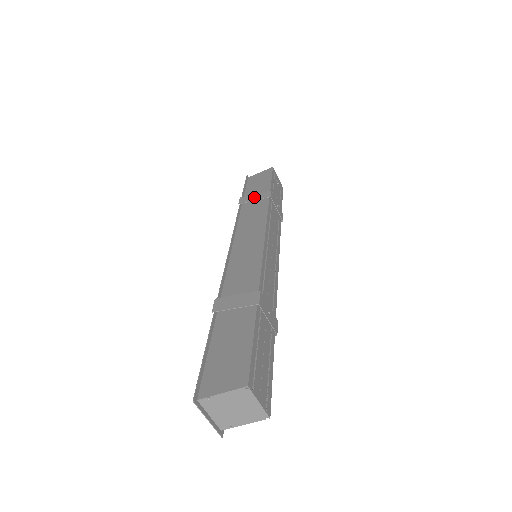
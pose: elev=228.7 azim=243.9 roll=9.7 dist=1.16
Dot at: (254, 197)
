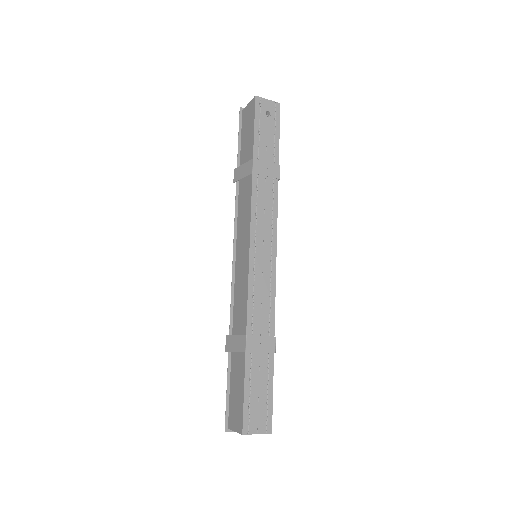
Dot at: (242, 171)
